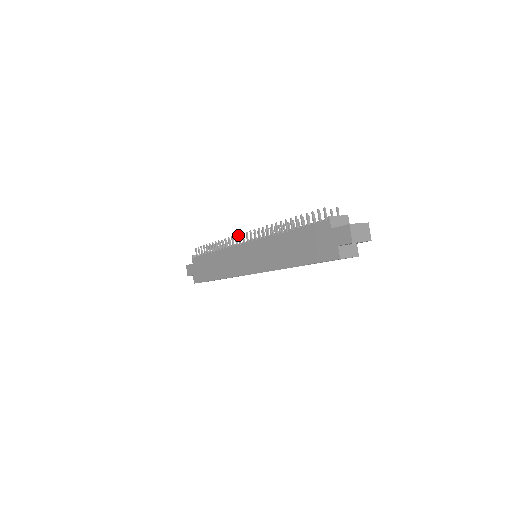
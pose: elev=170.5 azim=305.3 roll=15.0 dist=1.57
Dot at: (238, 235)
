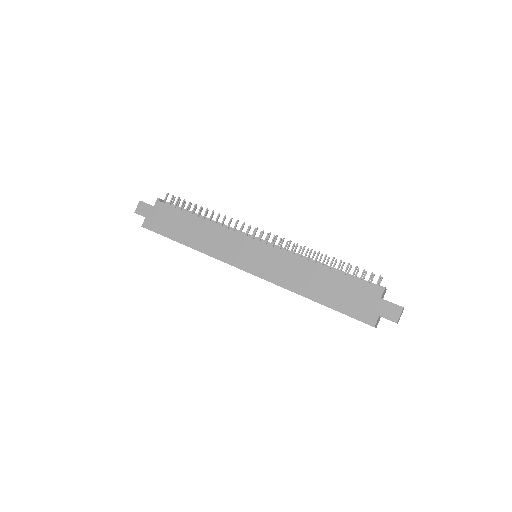
Dot at: (250, 225)
